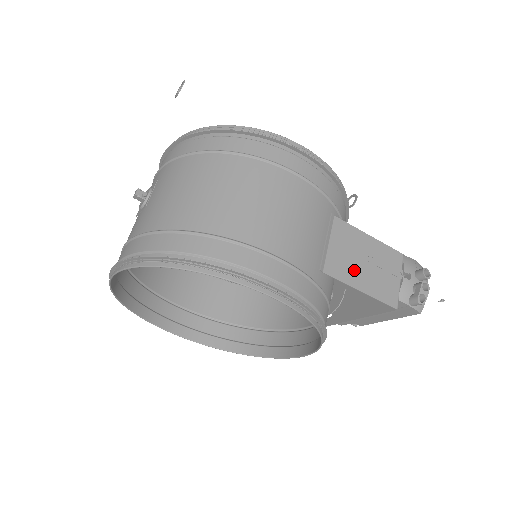
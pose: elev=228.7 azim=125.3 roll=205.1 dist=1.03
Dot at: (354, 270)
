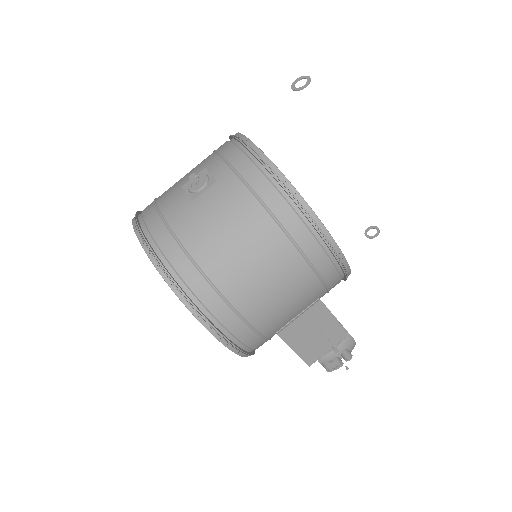
Dot at: (301, 338)
